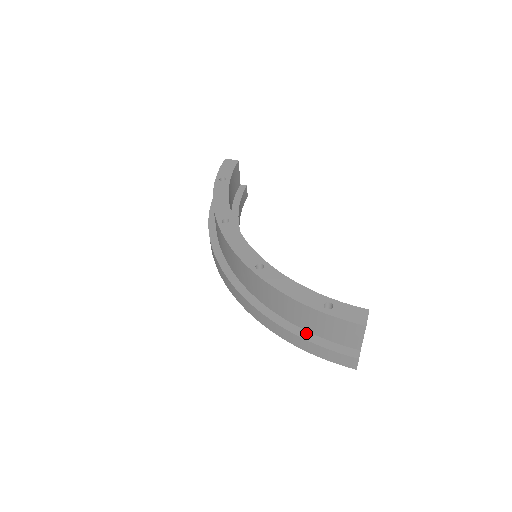
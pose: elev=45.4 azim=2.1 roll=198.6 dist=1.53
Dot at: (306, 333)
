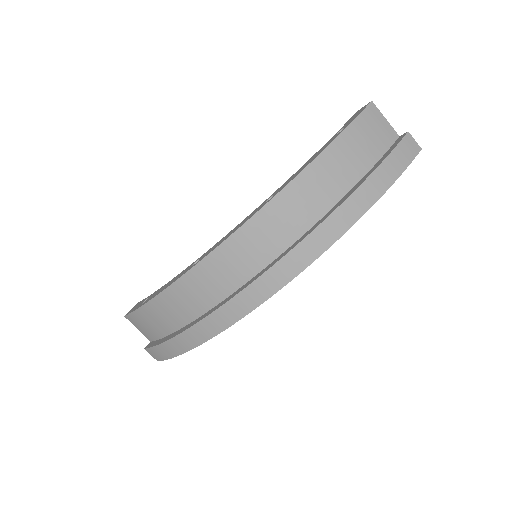
Dot at: (367, 174)
